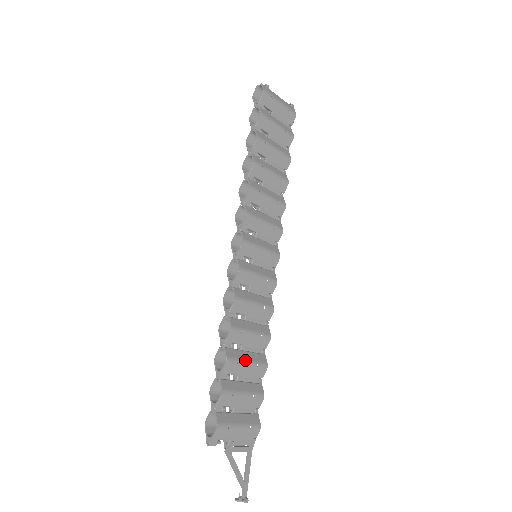
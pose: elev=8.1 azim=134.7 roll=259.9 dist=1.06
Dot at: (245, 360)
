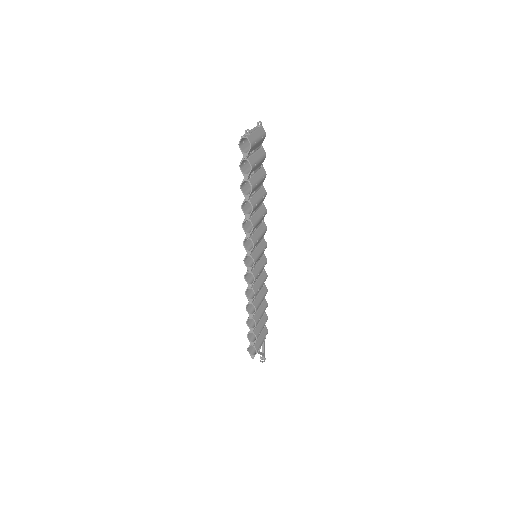
Dot at: (261, 314)
